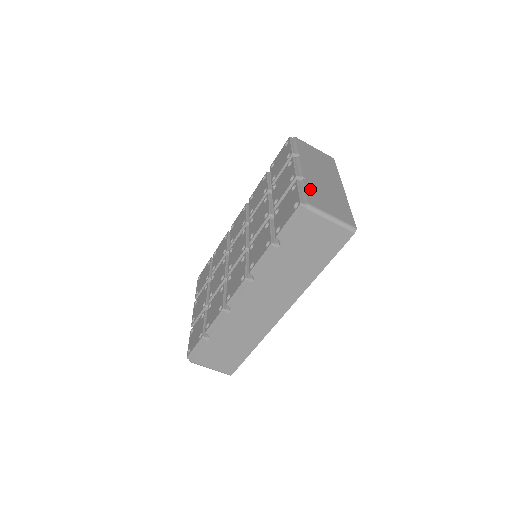
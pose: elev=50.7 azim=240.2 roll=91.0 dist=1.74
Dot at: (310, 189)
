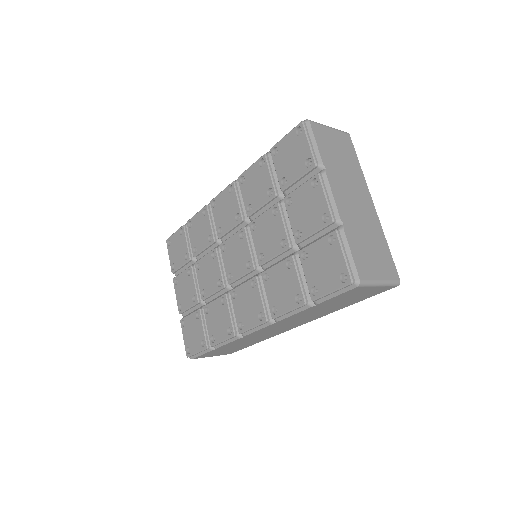
Dot at: (353, 244)
